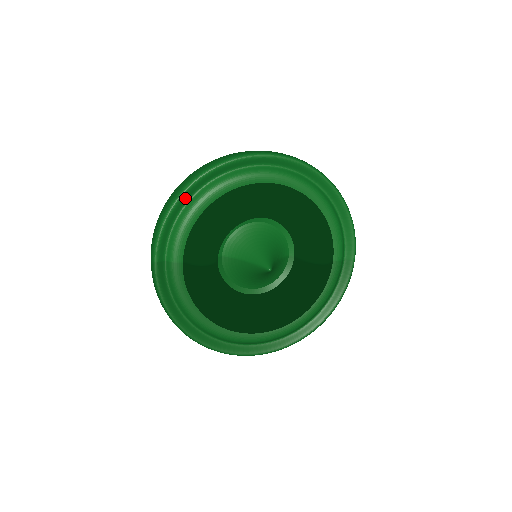
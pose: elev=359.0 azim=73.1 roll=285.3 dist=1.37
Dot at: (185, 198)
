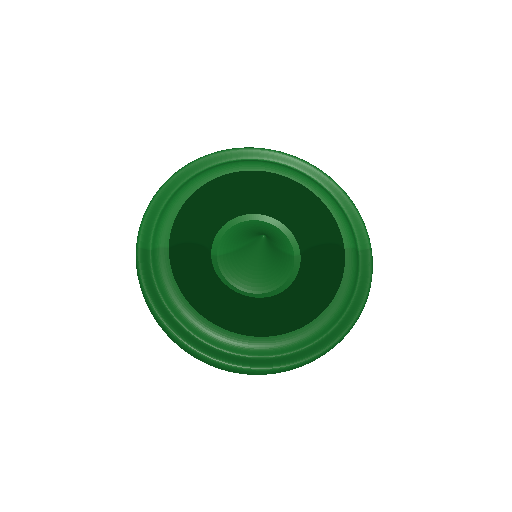
Dot at: (171, 187)
